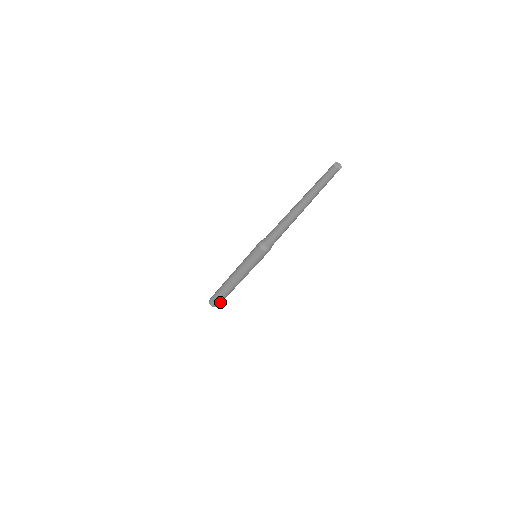
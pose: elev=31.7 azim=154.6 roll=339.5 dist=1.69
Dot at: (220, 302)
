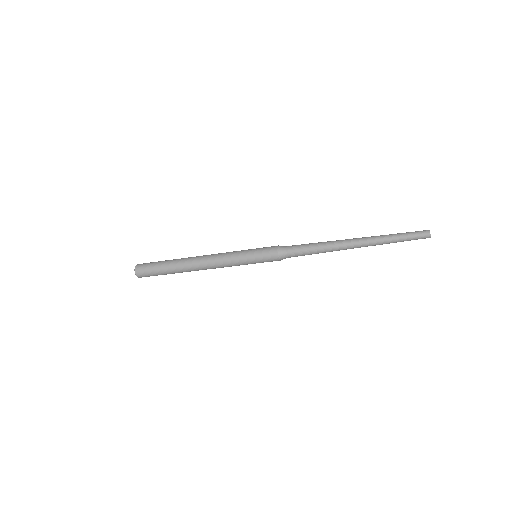
Dot at: (153, 275)
